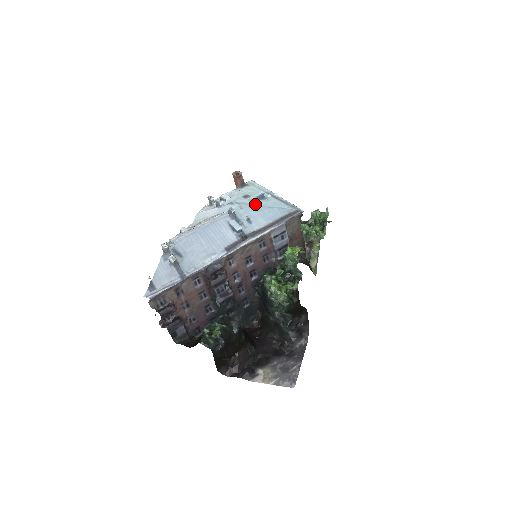
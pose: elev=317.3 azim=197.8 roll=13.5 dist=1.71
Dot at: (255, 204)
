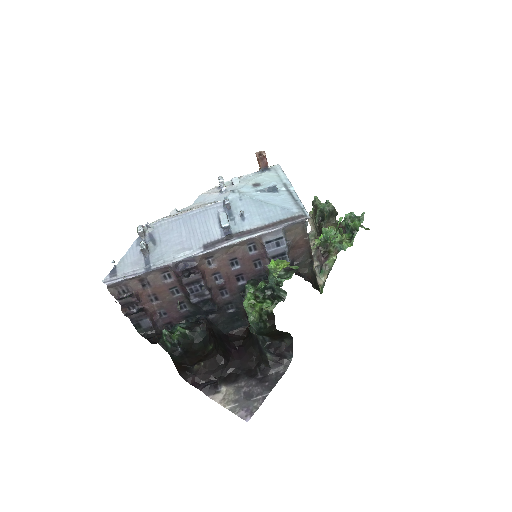
Dot at: (259, 197)
